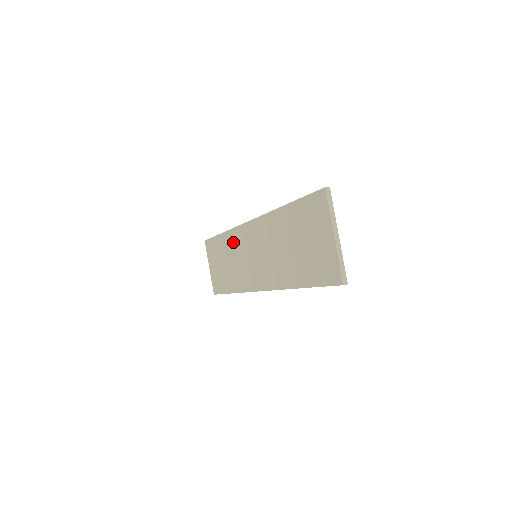
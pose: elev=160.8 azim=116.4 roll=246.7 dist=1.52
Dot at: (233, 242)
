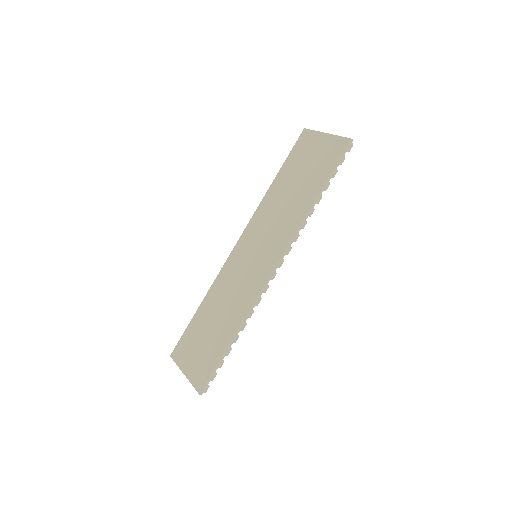
Dot at: (221, 285)
